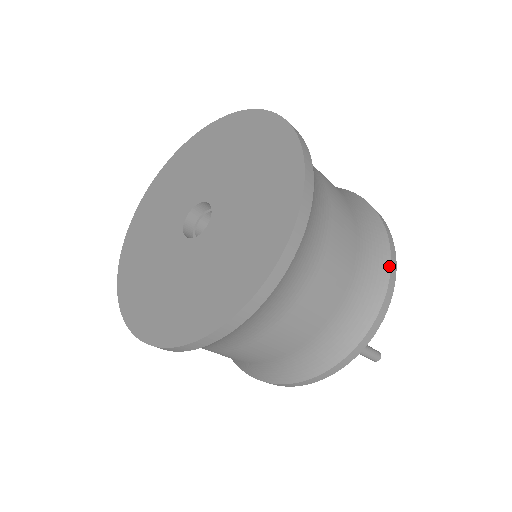
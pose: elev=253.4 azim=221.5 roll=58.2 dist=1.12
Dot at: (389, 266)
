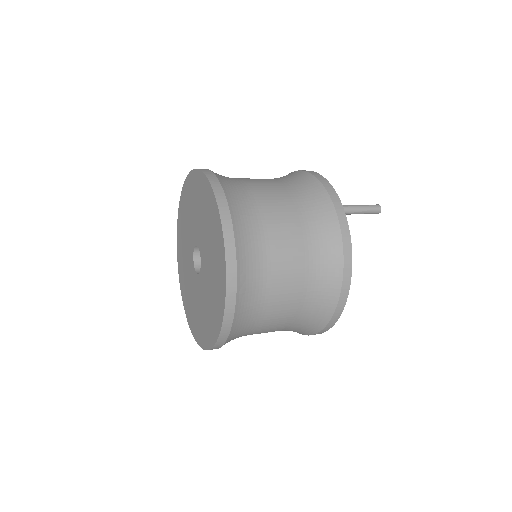
Dot at: (296, 171)
